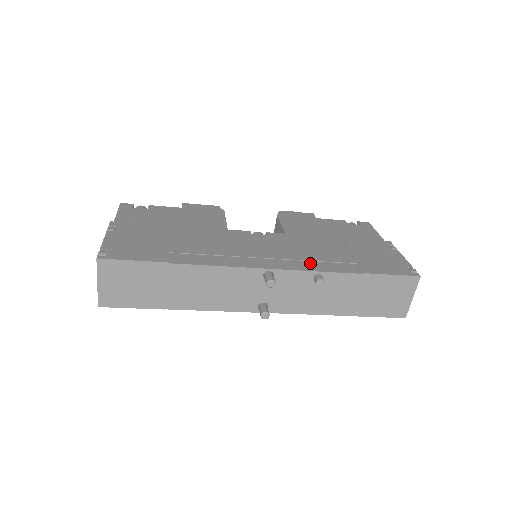
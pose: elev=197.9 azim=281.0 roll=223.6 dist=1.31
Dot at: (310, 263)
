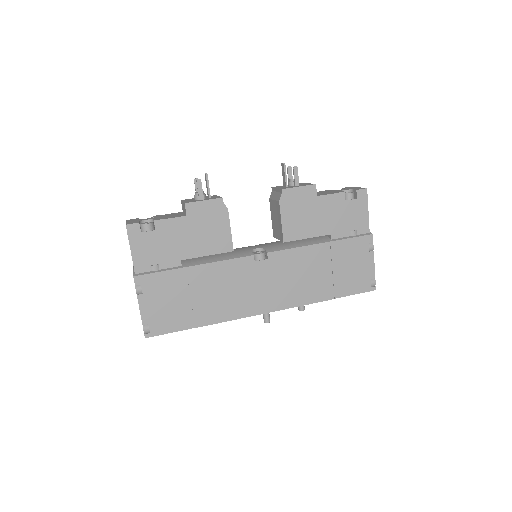
Dot at: (298, 296)
